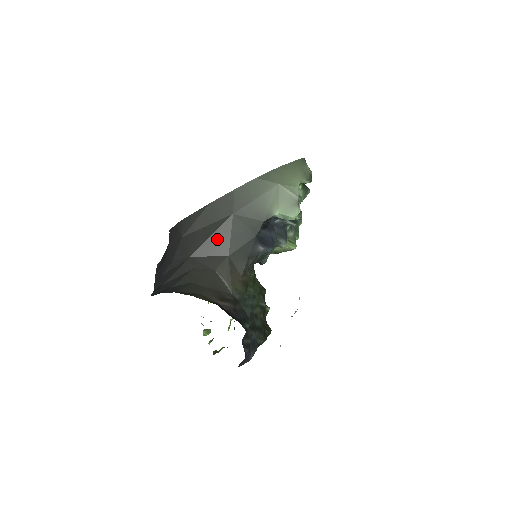
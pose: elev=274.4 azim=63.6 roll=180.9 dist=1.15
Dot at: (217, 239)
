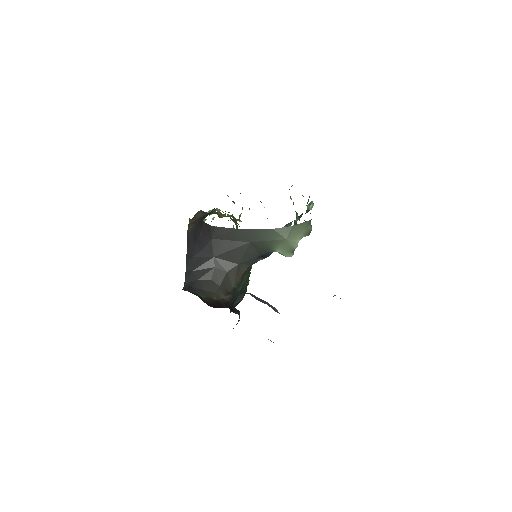
Dot at: (234, 253)
